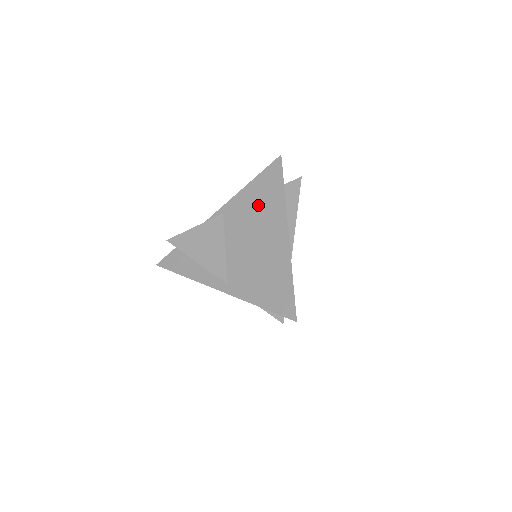
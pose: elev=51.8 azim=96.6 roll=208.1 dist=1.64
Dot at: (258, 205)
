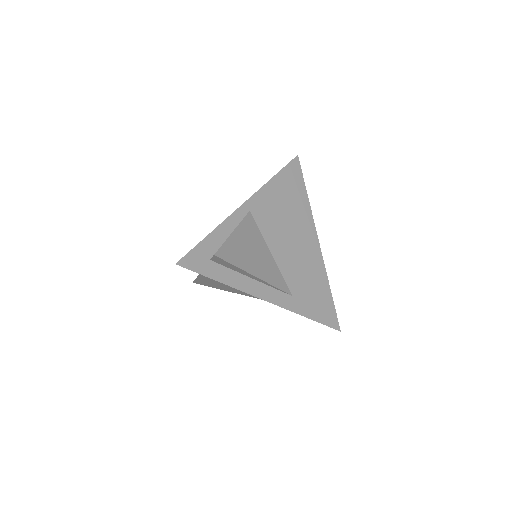
Dot at: occluded
